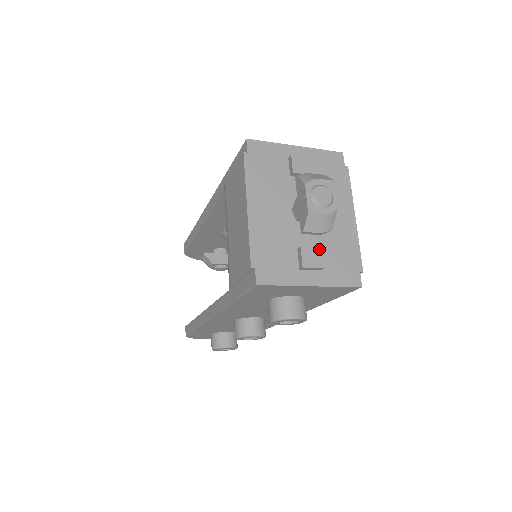
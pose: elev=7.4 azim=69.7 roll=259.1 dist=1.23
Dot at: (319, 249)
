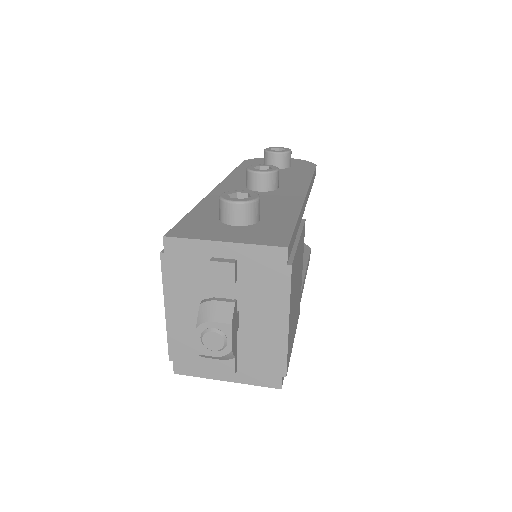
Dot at: (233, 358)
